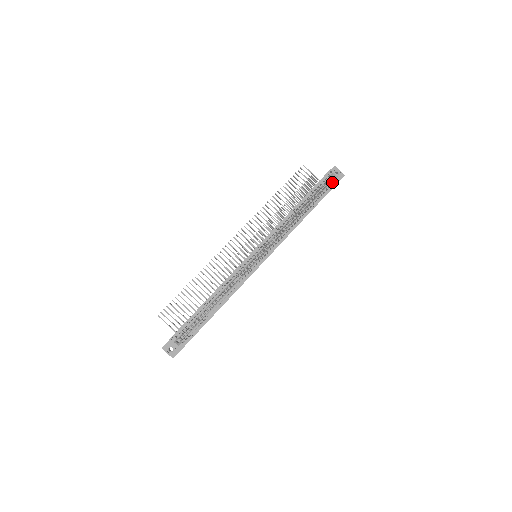
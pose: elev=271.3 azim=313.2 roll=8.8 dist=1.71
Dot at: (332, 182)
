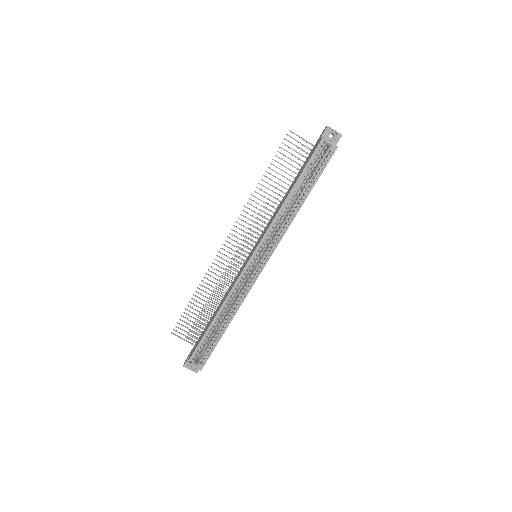
Dot at: (327, 154)
